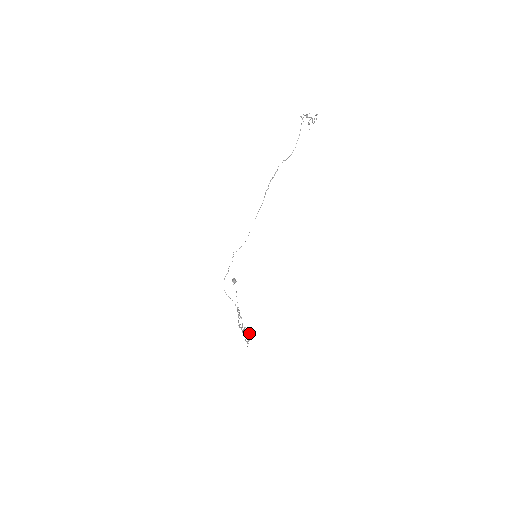
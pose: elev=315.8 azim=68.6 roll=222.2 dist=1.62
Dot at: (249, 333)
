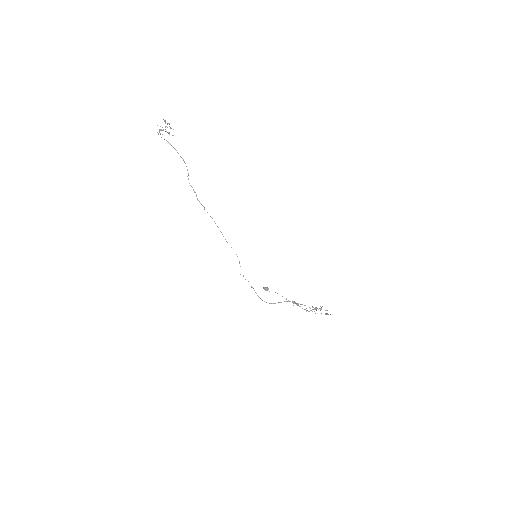
Dot at: occluded
